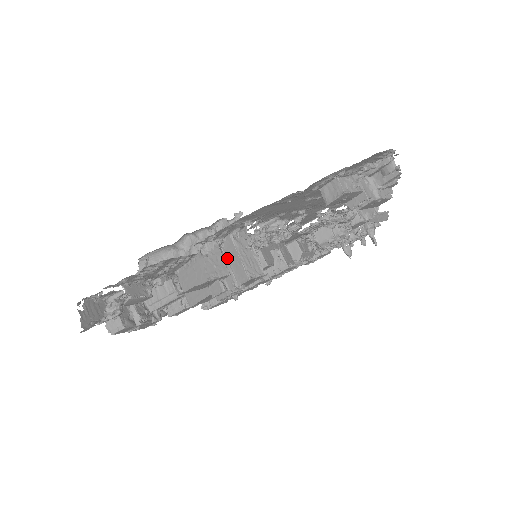
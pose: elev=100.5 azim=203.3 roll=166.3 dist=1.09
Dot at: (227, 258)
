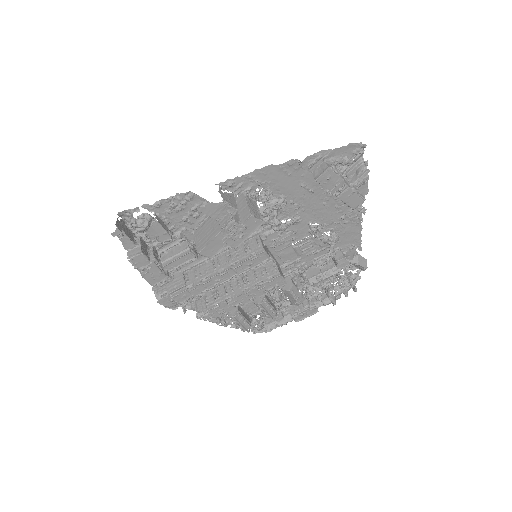
Dot at: occluded
